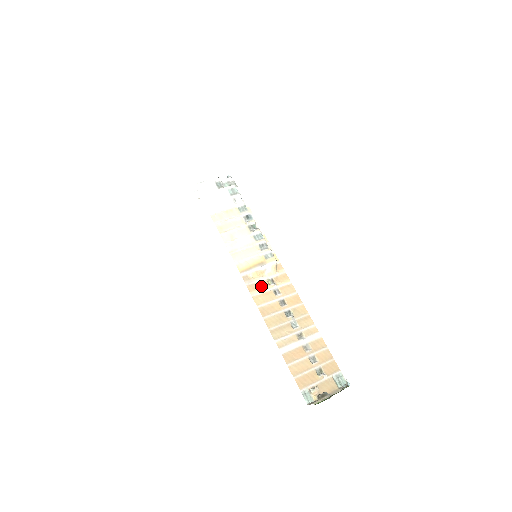
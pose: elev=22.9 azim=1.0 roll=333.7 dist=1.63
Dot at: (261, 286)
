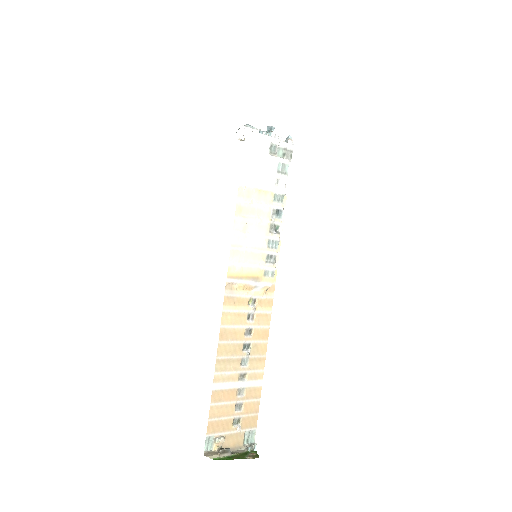
Dot at: (239, 303)
